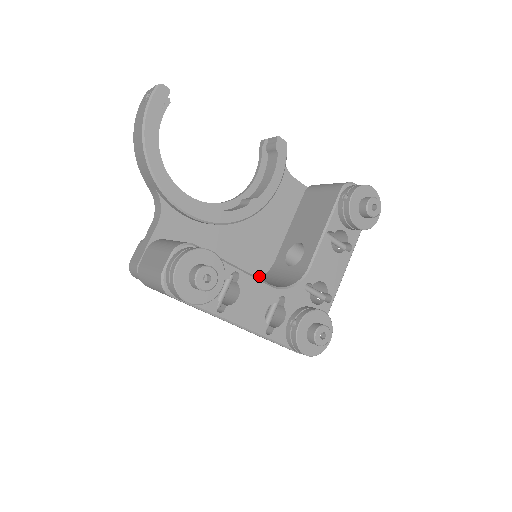
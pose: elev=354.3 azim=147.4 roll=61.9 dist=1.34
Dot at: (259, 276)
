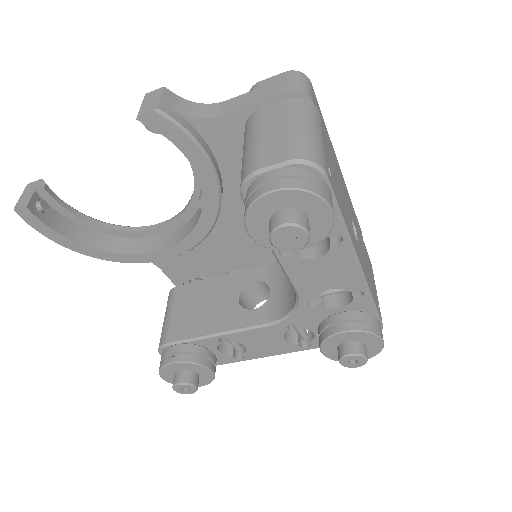
Dot at: occluded
